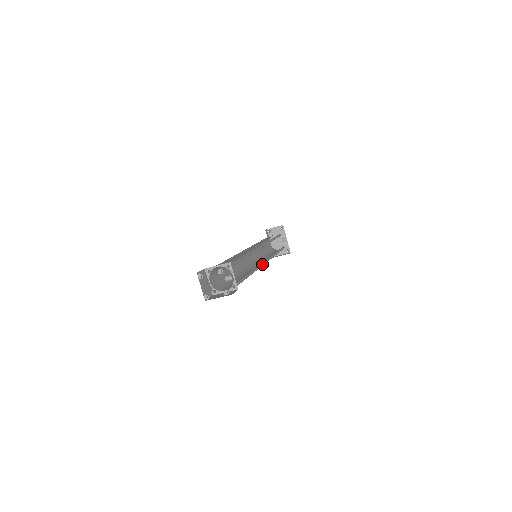
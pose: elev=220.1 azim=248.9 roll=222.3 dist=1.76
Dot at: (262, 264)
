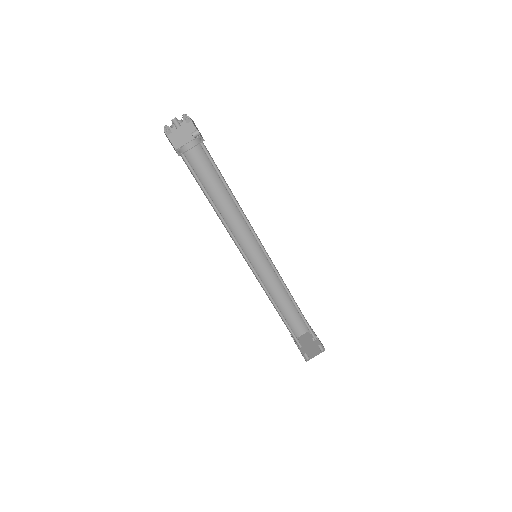
Dot at: (260, 247)
